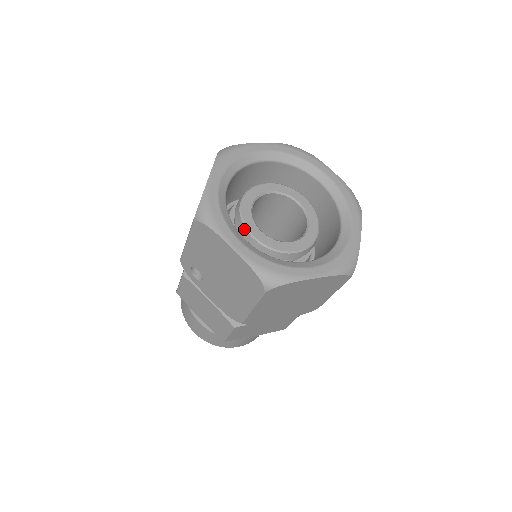
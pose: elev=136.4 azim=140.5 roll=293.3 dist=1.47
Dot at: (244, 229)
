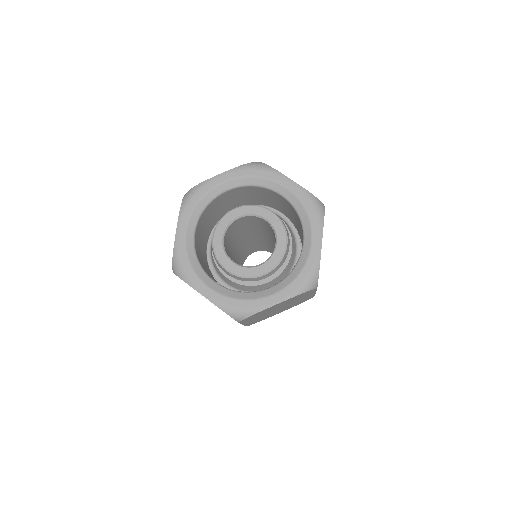
Dot at: (215, 227)
